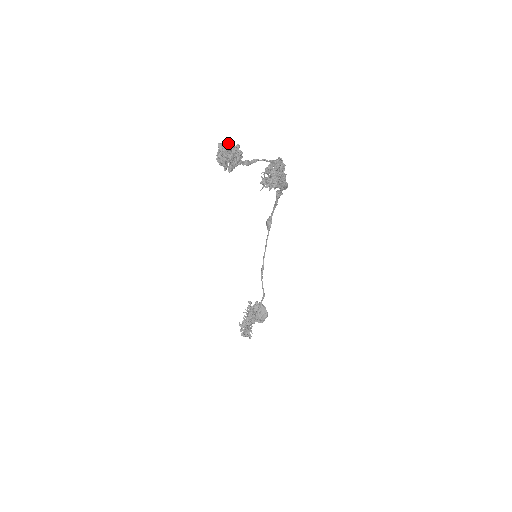
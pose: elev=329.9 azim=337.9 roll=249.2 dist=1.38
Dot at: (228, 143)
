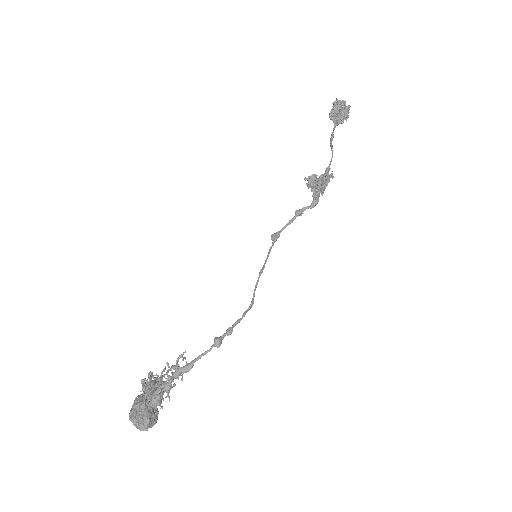
Dot at: (345, 102)
